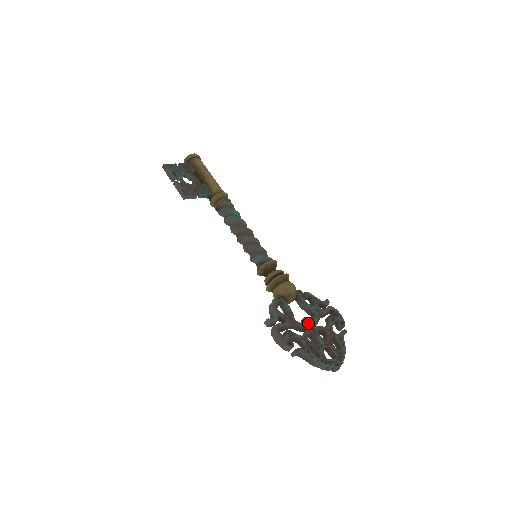
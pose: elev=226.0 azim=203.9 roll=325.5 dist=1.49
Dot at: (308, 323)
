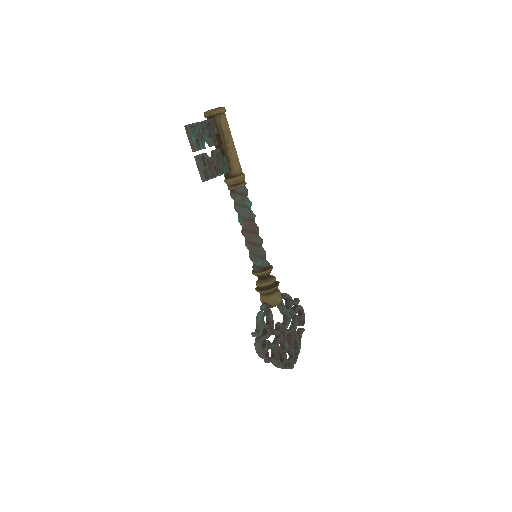
Dot at: (282, 330)
